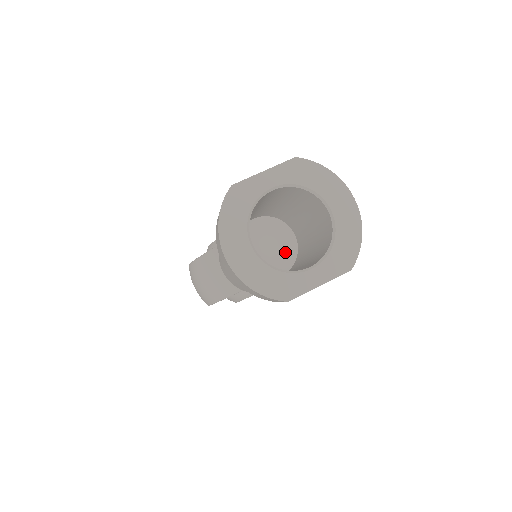
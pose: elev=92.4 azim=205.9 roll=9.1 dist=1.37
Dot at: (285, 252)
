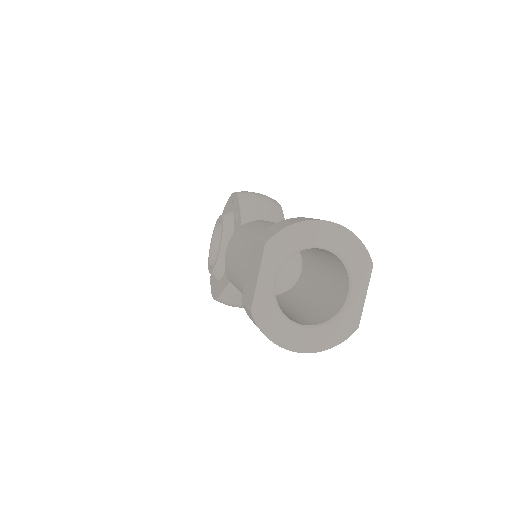
Dot at: occluded
